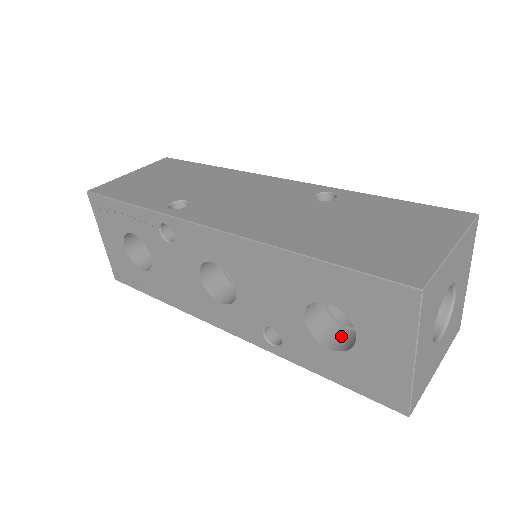
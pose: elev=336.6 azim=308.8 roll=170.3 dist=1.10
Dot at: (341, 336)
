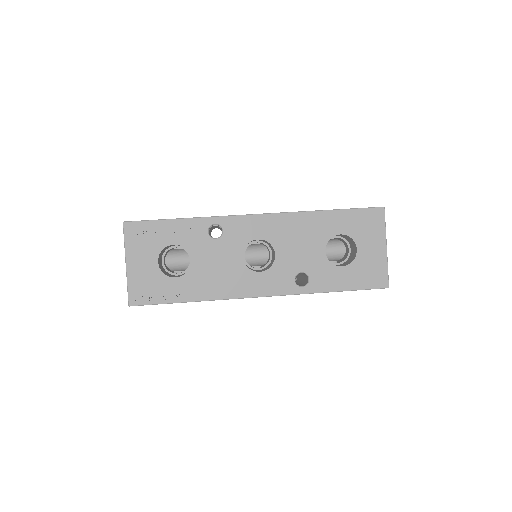
Dot at: (339, 265)
